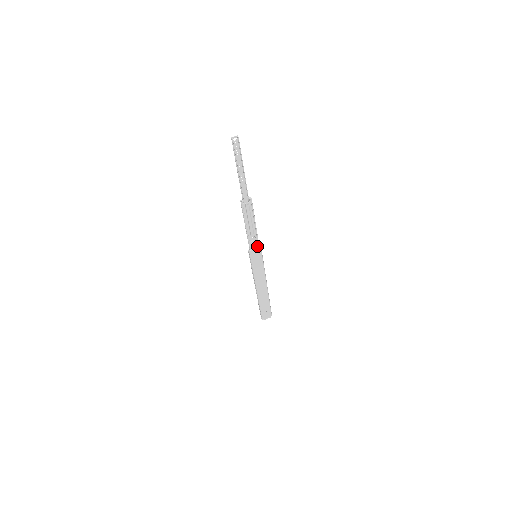
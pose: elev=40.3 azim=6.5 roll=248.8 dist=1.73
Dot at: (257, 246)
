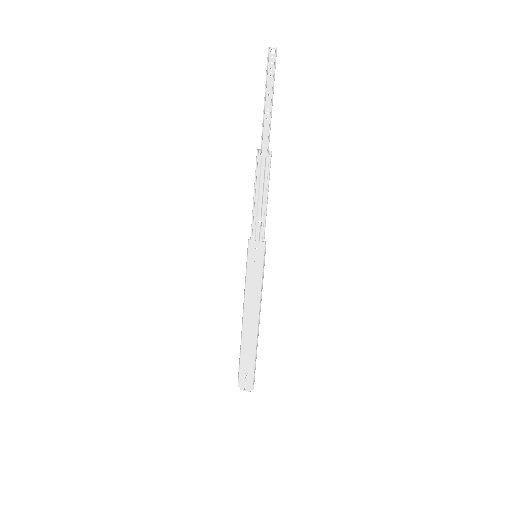
Dot at: (261, 238)
